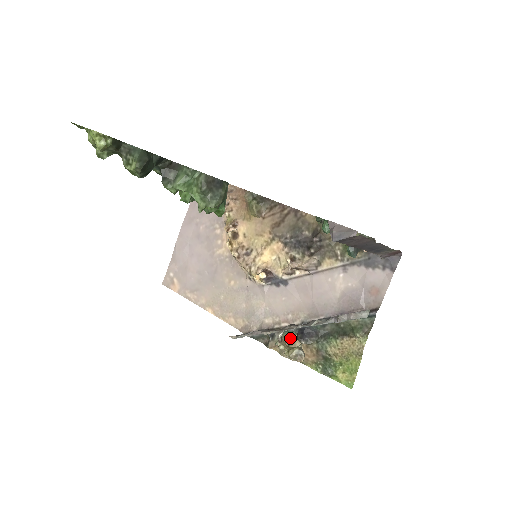
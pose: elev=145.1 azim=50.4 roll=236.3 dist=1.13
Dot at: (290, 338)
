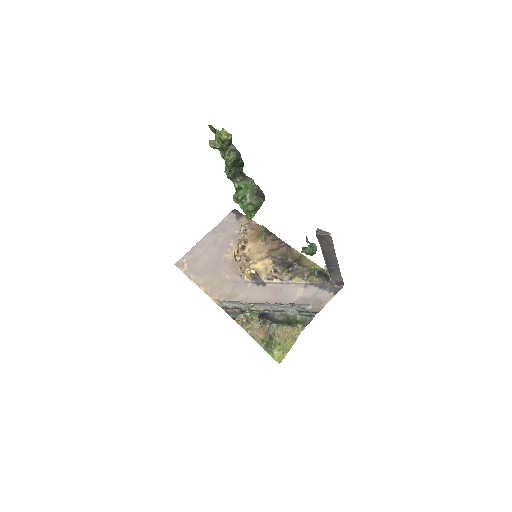
Dot at: occluded
